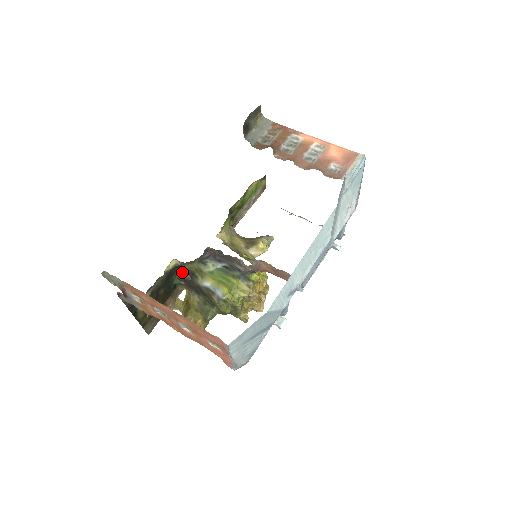
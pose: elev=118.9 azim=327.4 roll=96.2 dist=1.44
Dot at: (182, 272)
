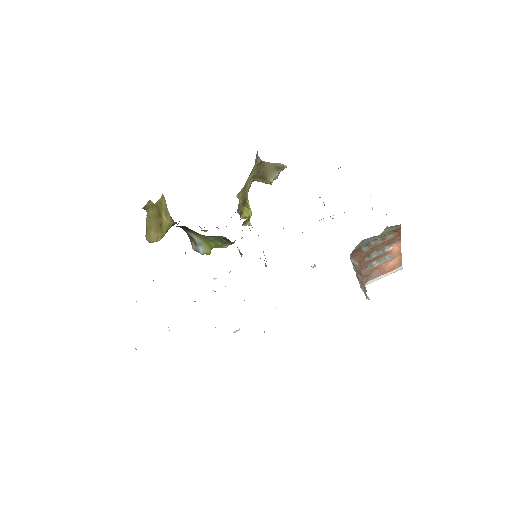
Dot at: (178, 226)
